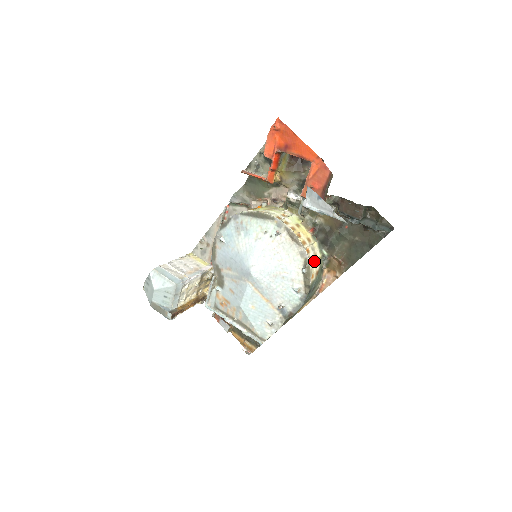
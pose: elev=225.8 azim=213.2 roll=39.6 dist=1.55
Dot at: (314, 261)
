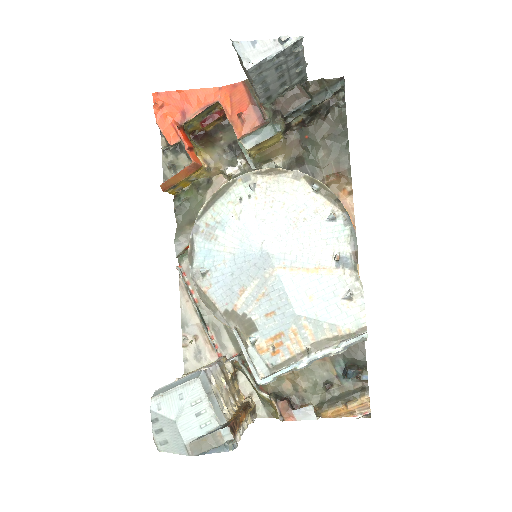
Dot at: occluded
